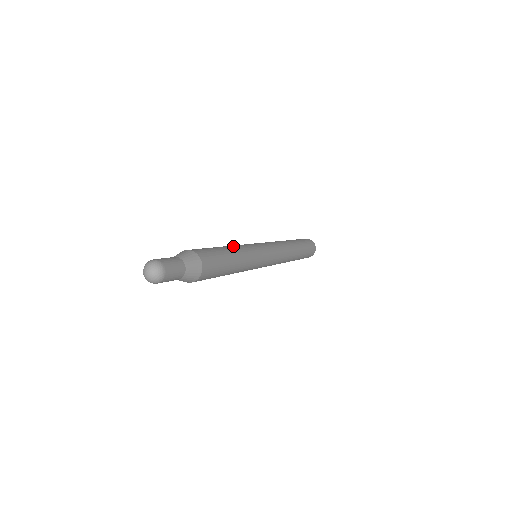
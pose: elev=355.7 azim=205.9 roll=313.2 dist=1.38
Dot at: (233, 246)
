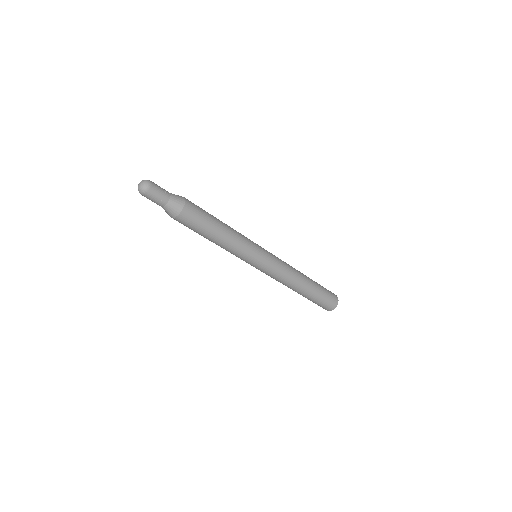
Dot at: occluded
